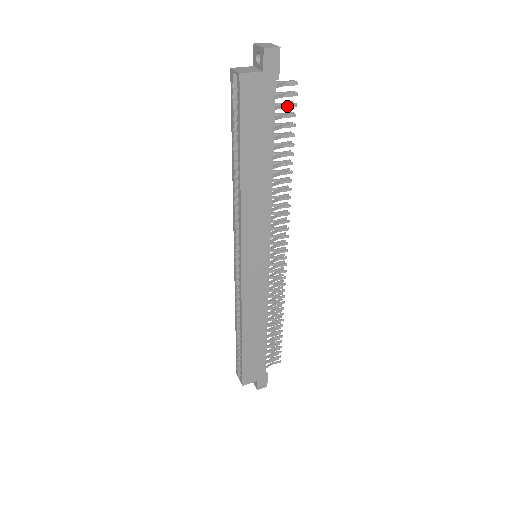
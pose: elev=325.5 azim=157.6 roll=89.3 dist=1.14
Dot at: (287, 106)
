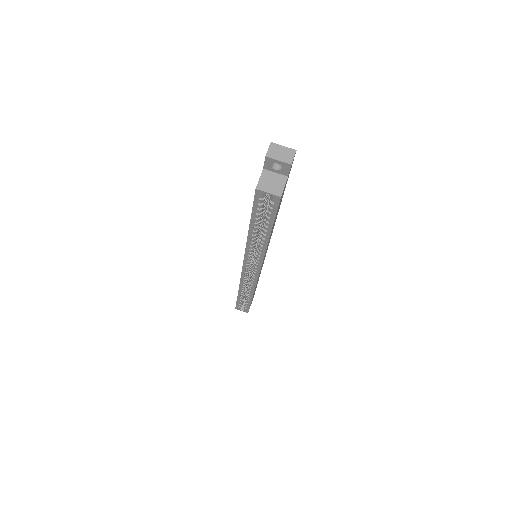
Dot at: occluded
